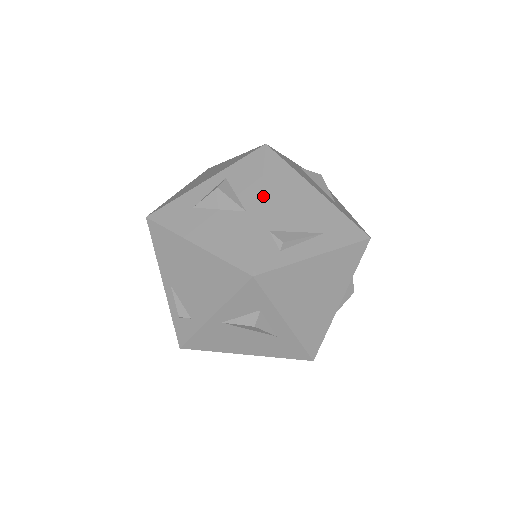
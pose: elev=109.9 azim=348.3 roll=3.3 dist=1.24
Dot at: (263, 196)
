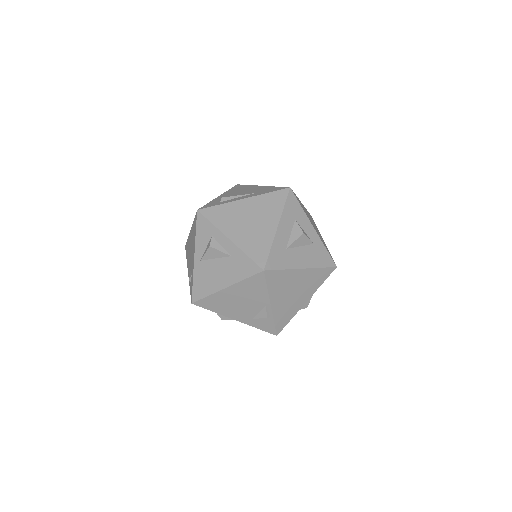
Dot at: (223, 194)
